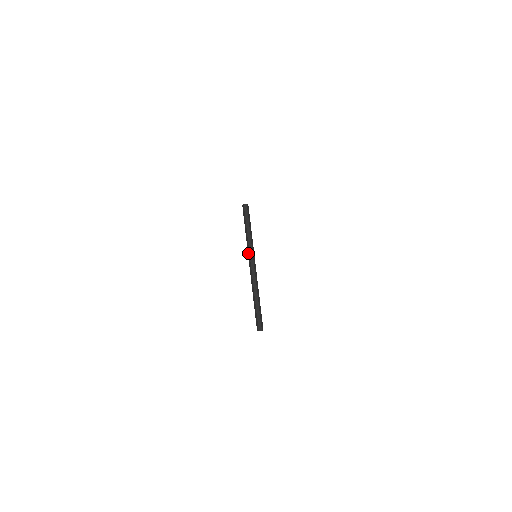
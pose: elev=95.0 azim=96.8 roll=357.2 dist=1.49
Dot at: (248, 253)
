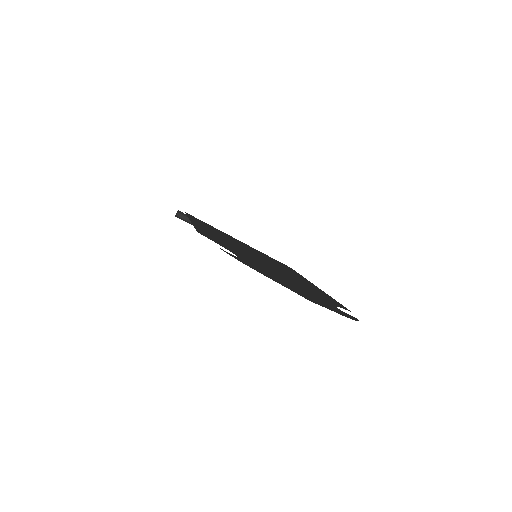
Dot at: occluded
